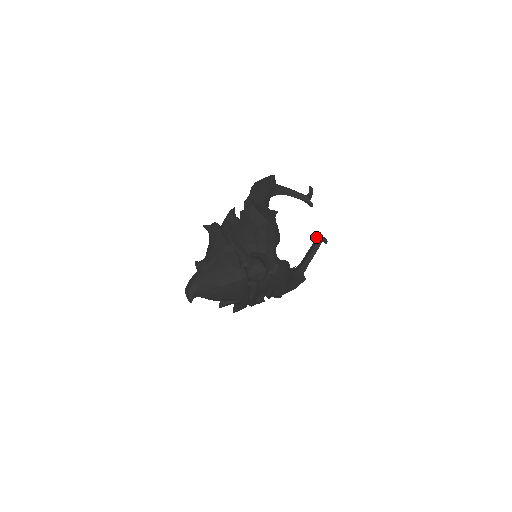
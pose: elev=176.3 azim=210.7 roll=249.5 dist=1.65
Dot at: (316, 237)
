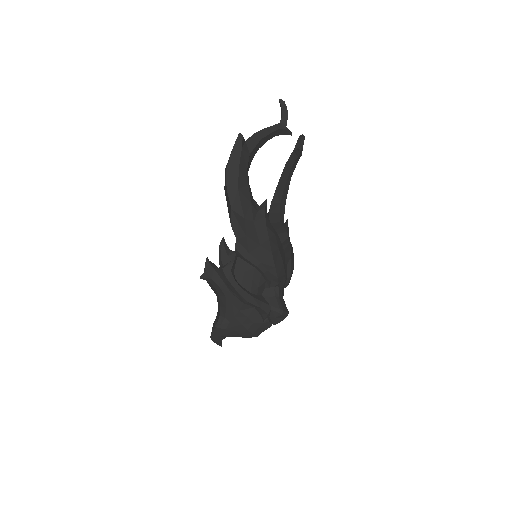
Dot at: (295, 150)
